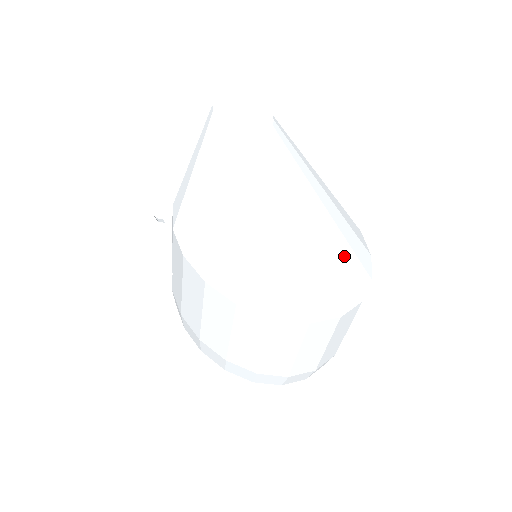
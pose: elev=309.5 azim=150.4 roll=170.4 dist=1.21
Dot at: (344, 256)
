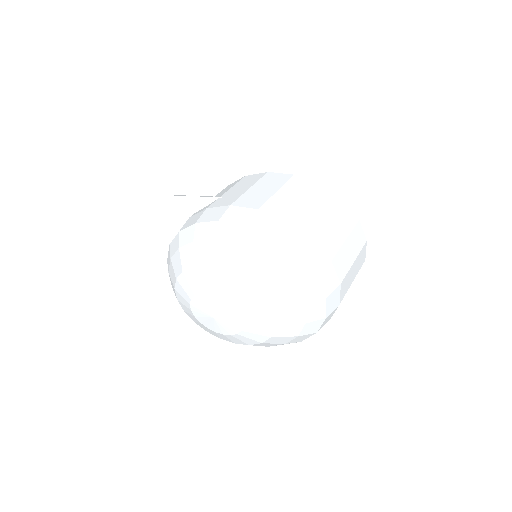
Dot at: occluded
